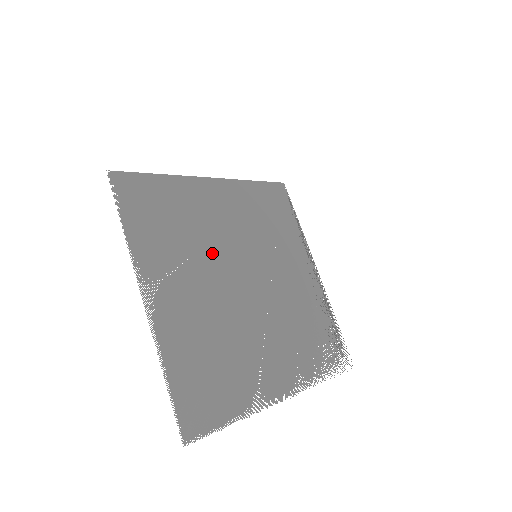
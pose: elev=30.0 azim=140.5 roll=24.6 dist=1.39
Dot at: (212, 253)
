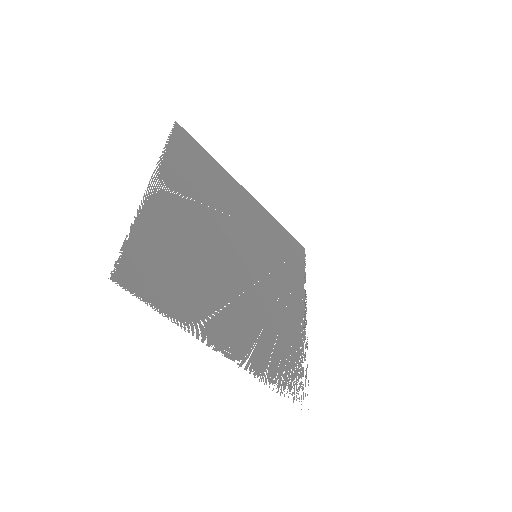
Dot at: (221, 219)
